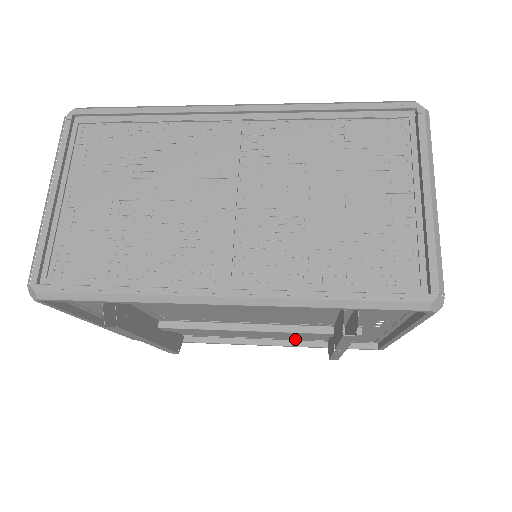
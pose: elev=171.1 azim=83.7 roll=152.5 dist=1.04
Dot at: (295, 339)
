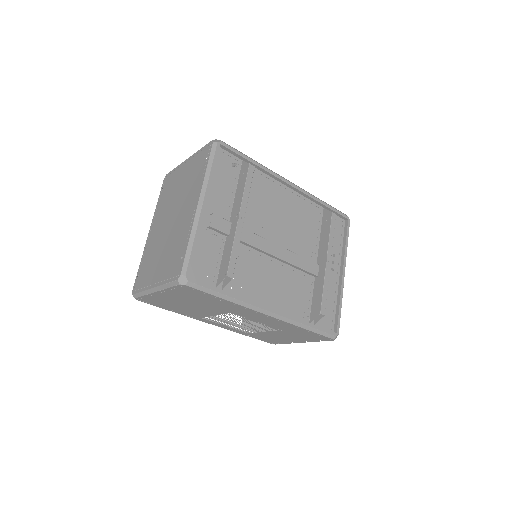
Dot at: (292, 314)
